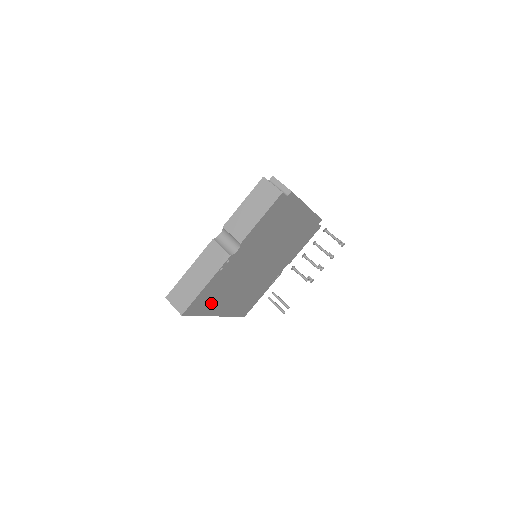
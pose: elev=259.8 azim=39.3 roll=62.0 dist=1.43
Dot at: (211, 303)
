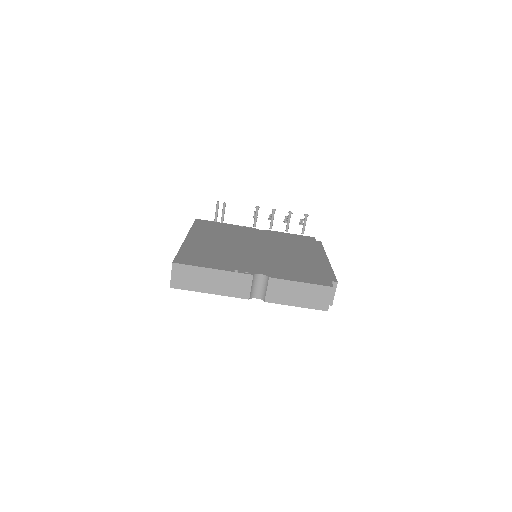
Dot at: occluded
